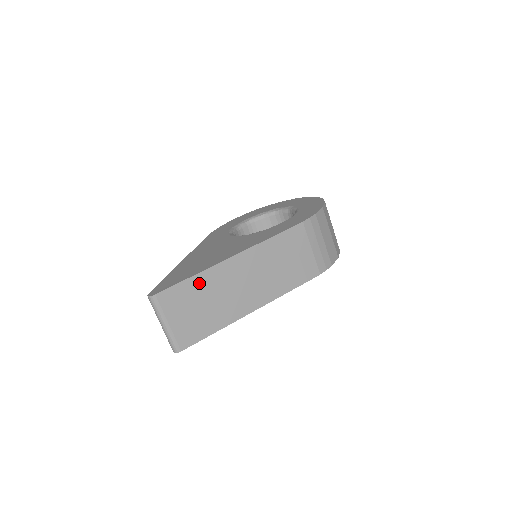
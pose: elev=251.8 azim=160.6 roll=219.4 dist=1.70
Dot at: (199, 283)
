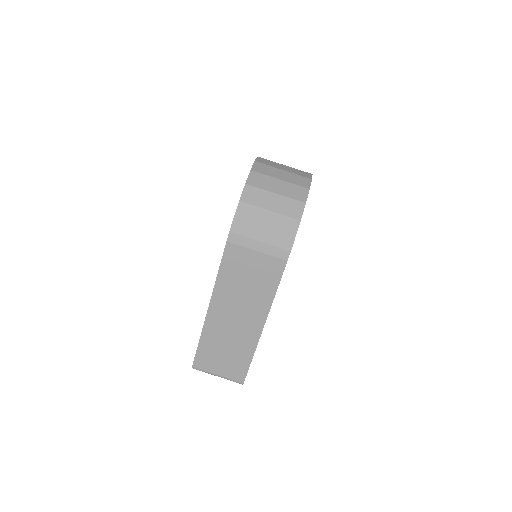
Dot at: (207, 342)
